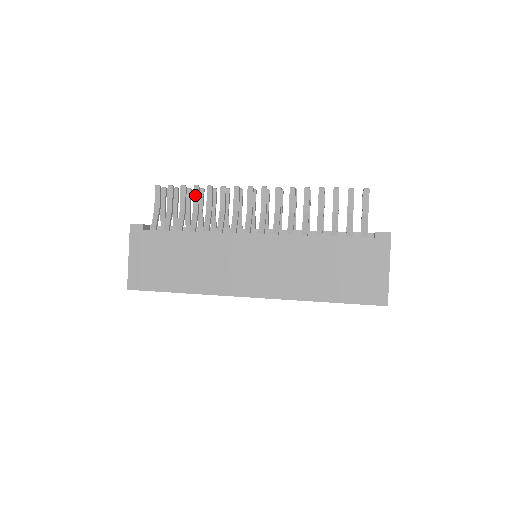
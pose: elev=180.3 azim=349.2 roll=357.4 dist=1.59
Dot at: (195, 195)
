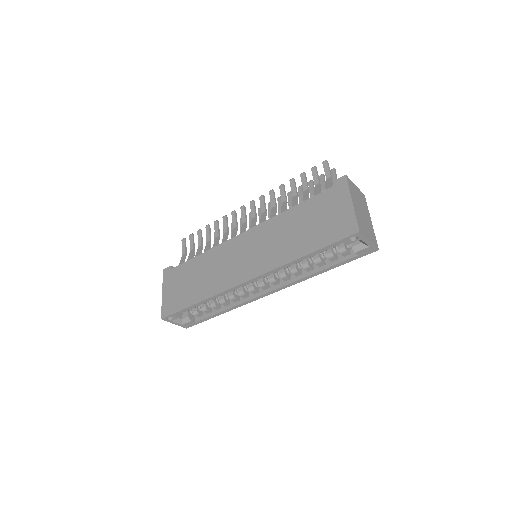
Dot at: (207, 232)
